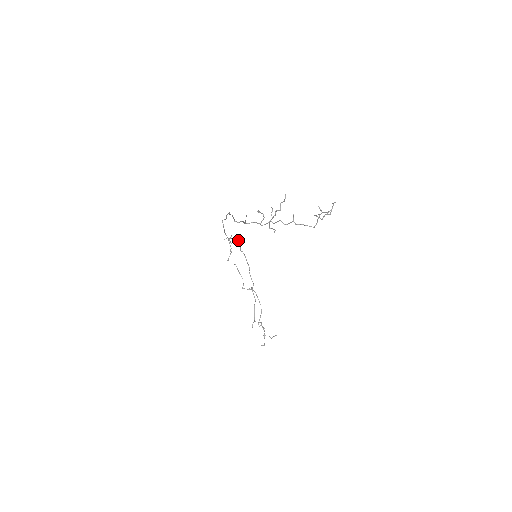
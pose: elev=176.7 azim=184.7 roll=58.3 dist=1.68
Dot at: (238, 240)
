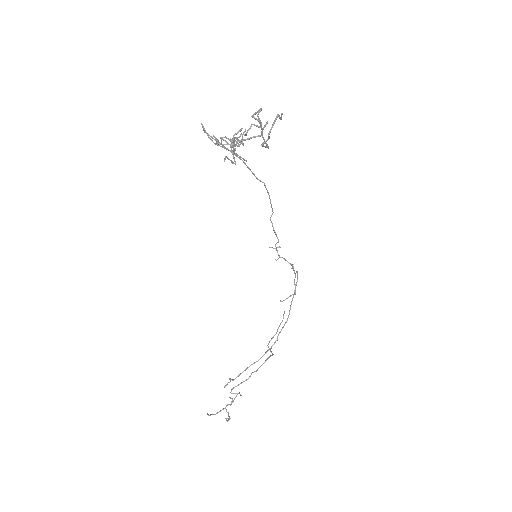
Dot at: (292, 268)
